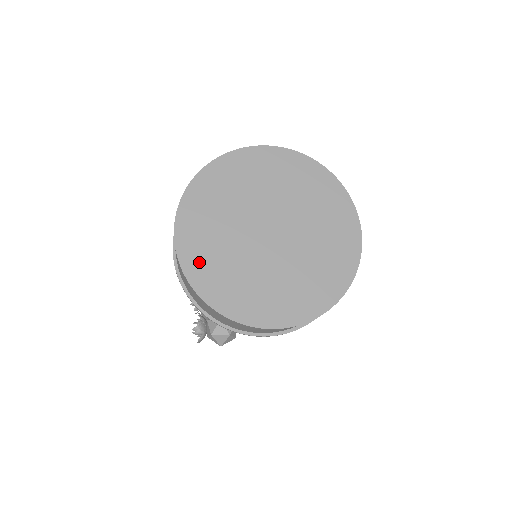
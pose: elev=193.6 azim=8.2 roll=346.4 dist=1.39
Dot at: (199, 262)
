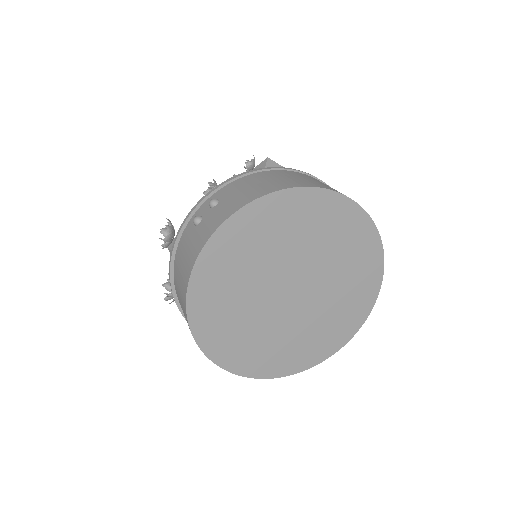
Dot at: (209, 317)
